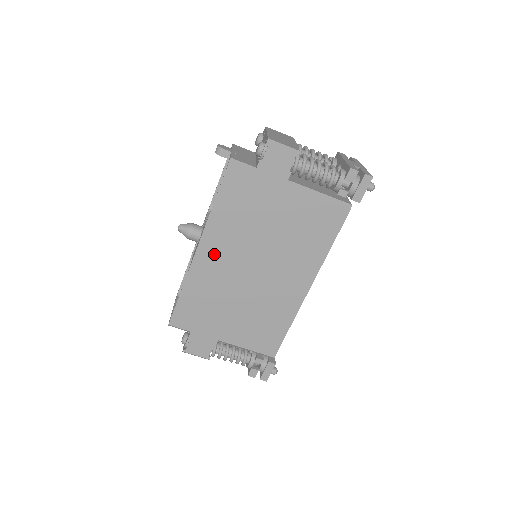
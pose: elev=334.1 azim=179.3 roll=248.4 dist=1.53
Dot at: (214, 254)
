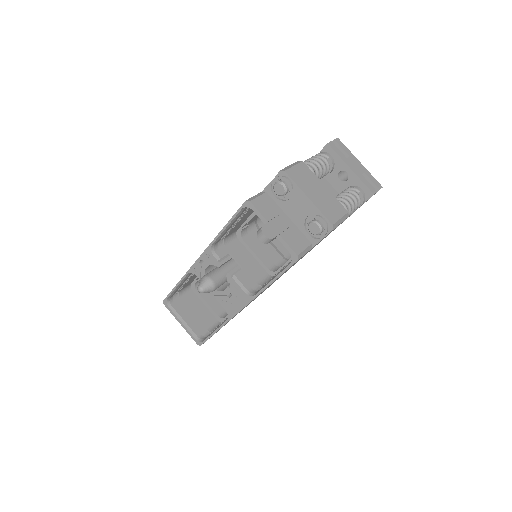
Dot at: occluded
